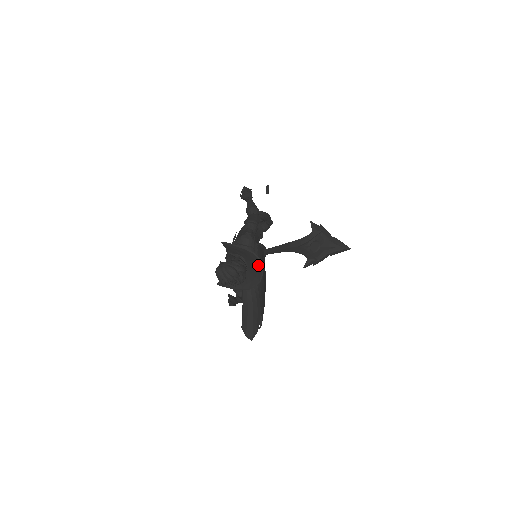
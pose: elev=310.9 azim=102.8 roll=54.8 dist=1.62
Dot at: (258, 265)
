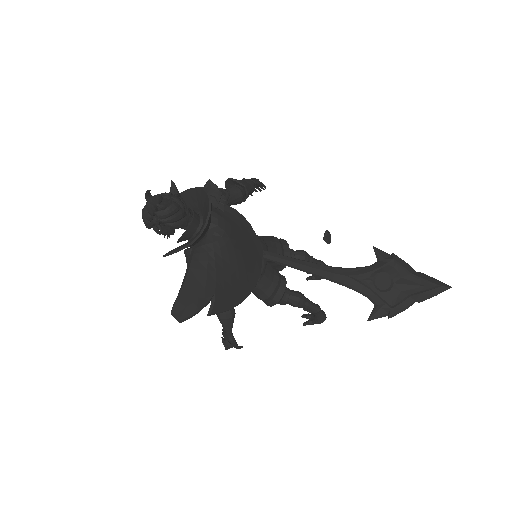
Dot at: (207, 204)
